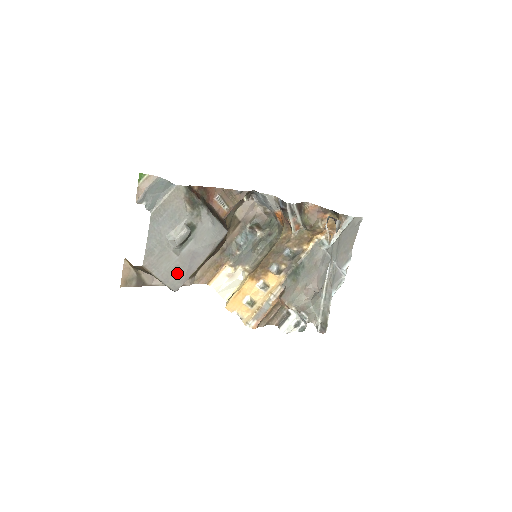
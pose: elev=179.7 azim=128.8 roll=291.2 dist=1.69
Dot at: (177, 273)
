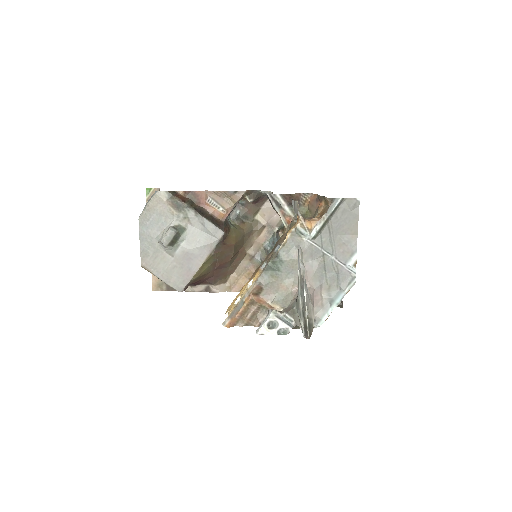
Dot at: (177, 274)
